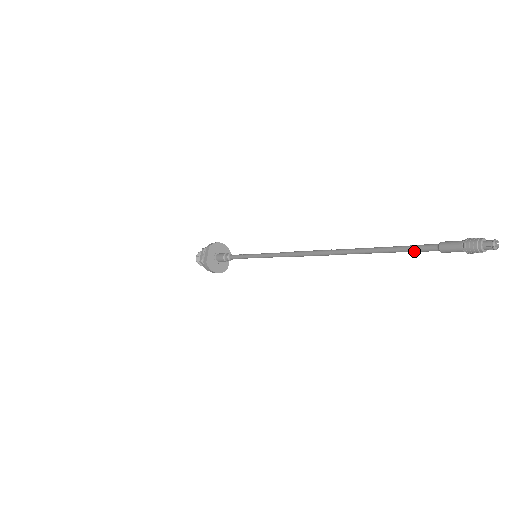
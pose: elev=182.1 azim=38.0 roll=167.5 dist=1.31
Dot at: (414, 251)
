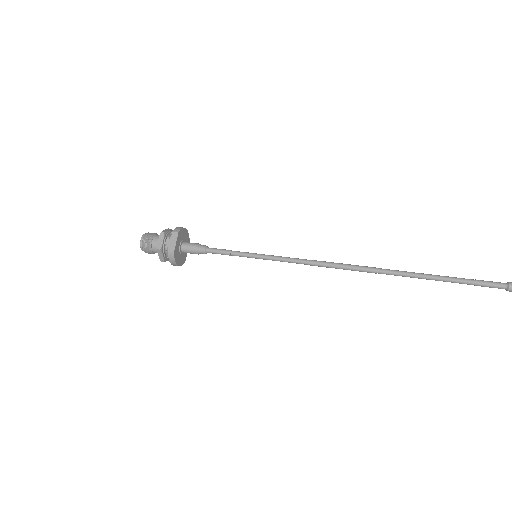
Dot at: (480, 285)
